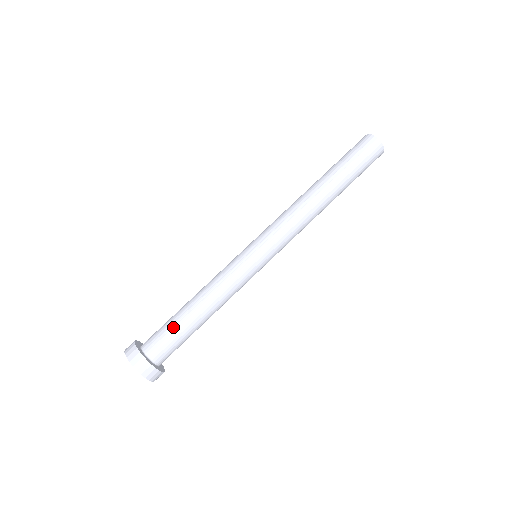
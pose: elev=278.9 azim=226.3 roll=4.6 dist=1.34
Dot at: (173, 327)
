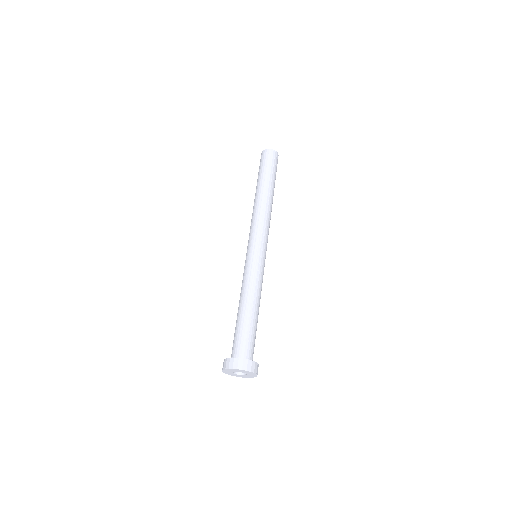
Dot at: (245, 329)
